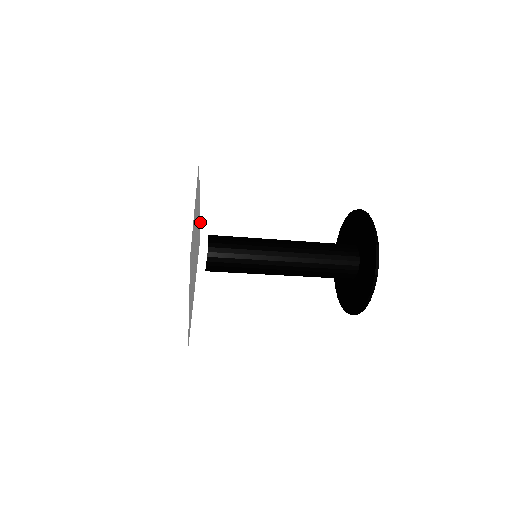
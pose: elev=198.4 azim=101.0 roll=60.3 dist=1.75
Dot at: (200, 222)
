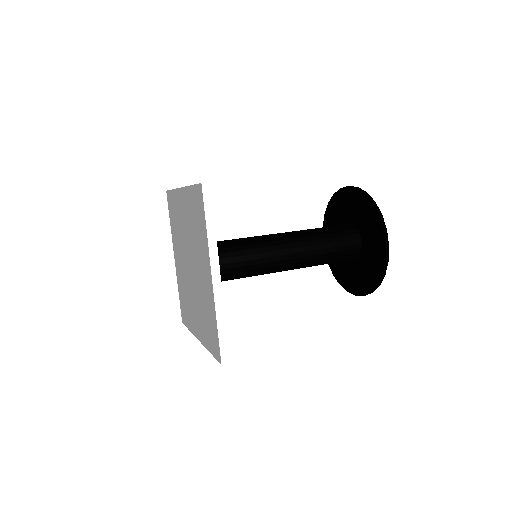
Dot at: (218, 328)
